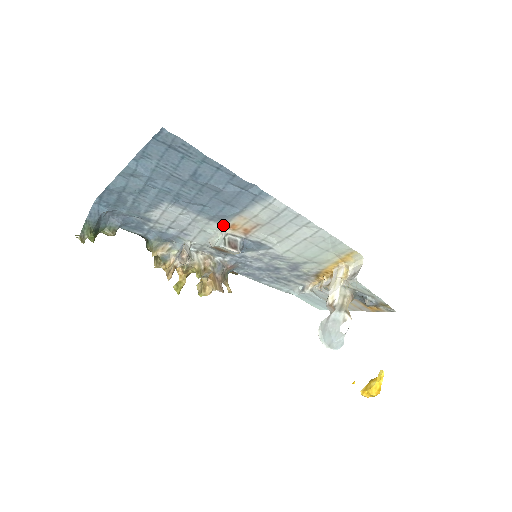
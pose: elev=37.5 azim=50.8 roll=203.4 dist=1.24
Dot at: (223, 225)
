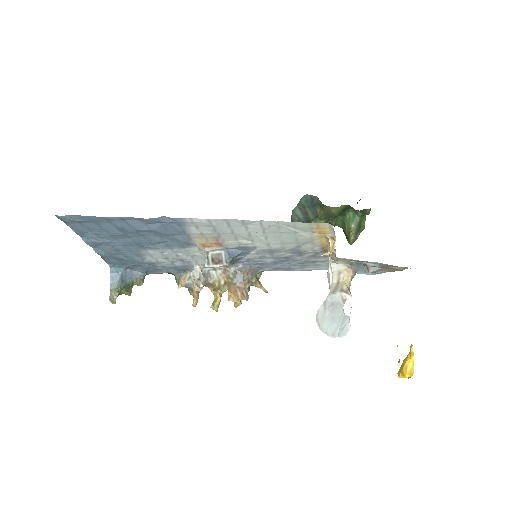
Dot at: (197, 247)
